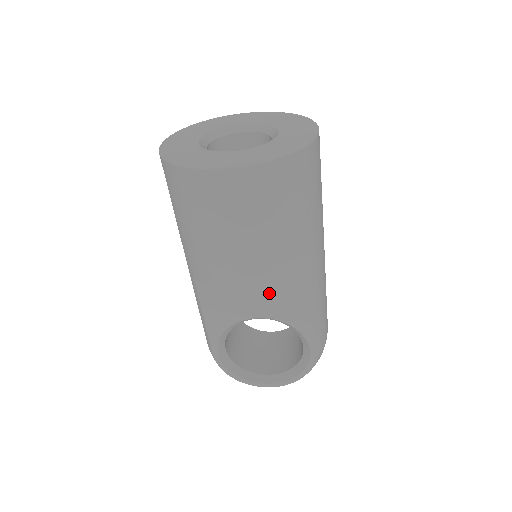
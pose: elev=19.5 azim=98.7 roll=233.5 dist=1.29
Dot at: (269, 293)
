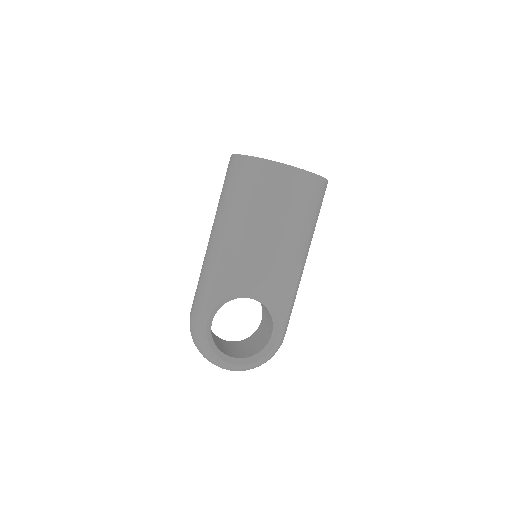
Dot at: (269, 274)
